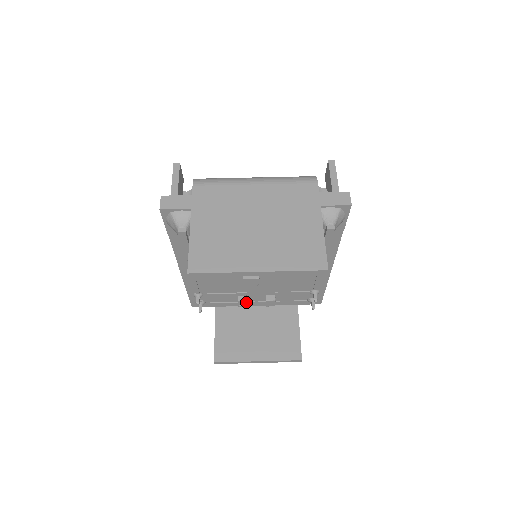
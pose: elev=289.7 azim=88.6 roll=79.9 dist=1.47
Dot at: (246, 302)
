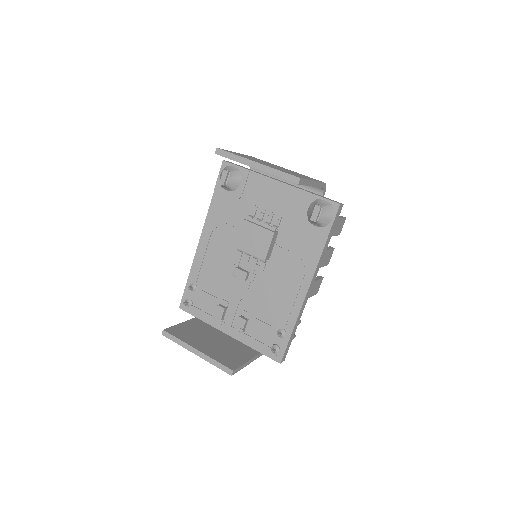
Dot at: (223, 311)
